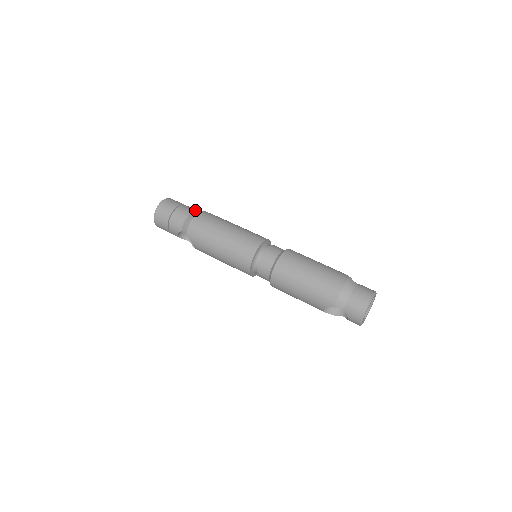
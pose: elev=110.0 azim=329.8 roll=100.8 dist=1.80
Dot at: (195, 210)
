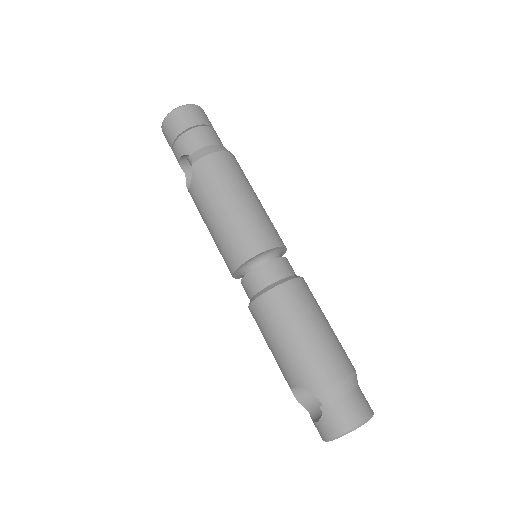
Dot at: occluded
